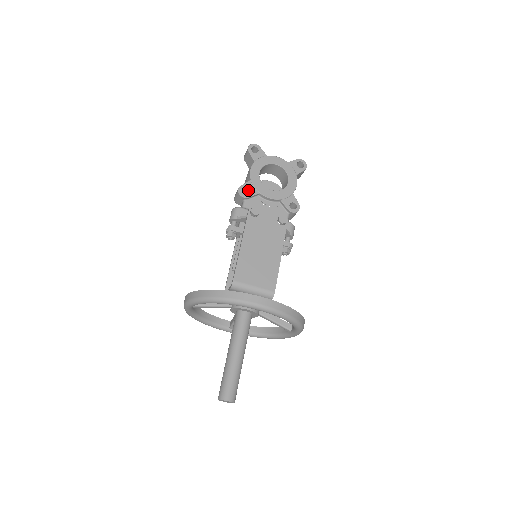
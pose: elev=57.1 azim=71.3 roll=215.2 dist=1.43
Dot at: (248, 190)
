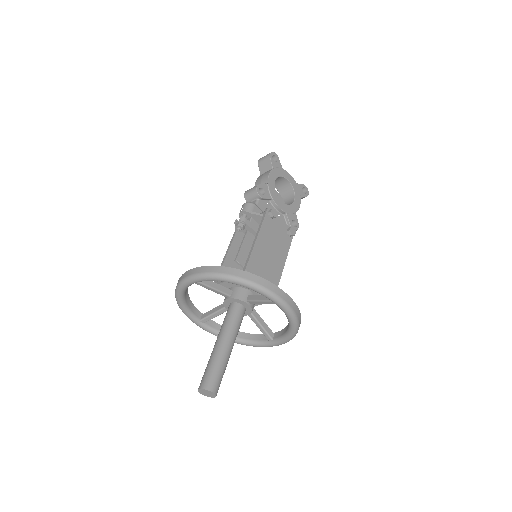
Dot at: (264, 191)
